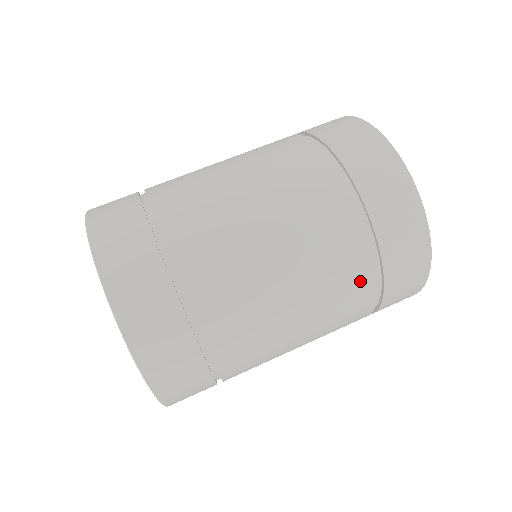
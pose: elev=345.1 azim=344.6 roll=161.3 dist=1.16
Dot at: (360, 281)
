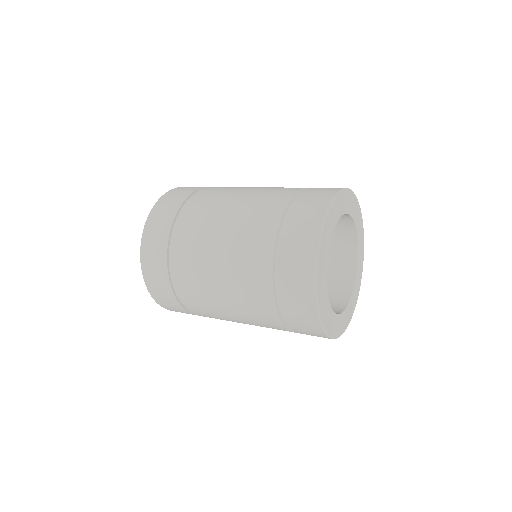
Dot at: (263, 244)
